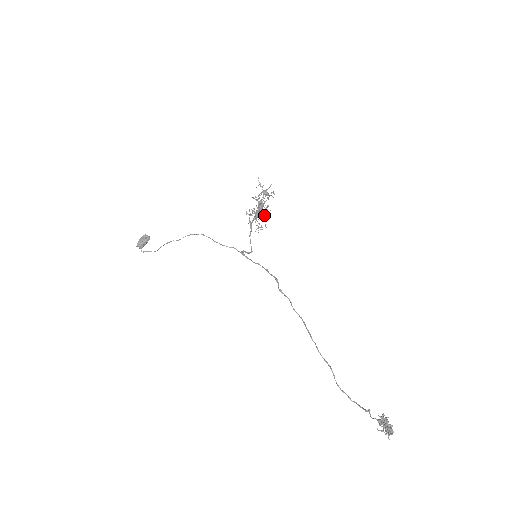
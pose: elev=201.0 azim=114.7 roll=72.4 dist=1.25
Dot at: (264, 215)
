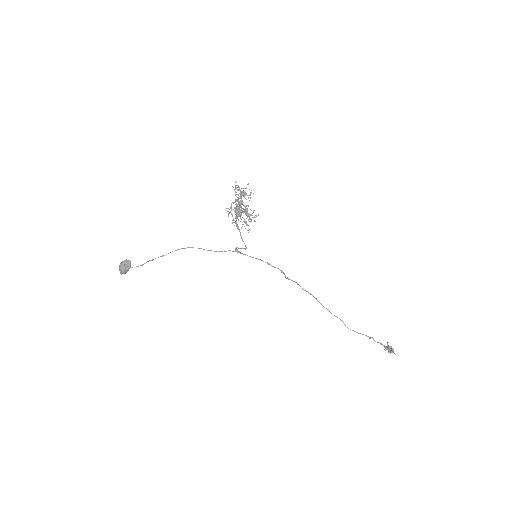
Dot at: occluded
